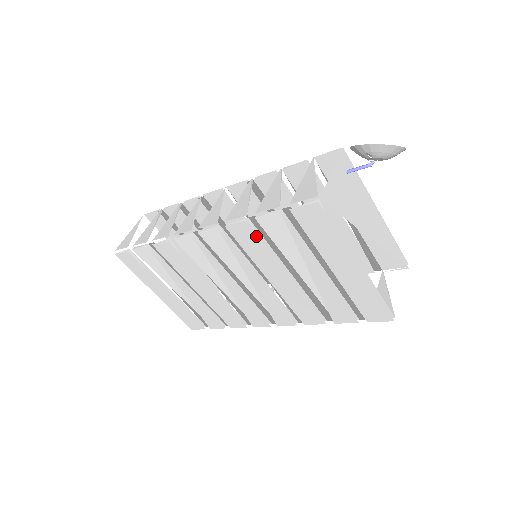
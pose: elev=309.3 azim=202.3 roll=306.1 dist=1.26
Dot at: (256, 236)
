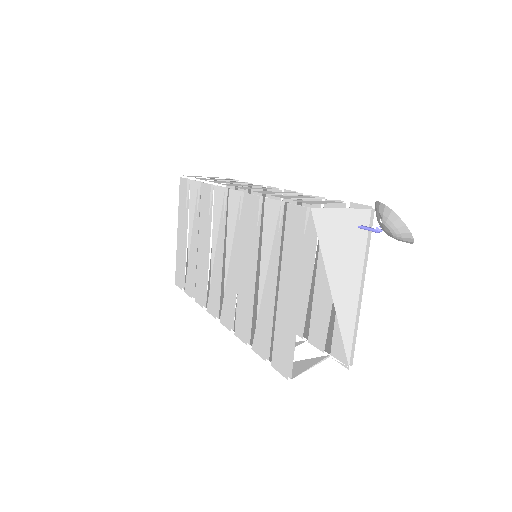
Dot at: (257, 216)
